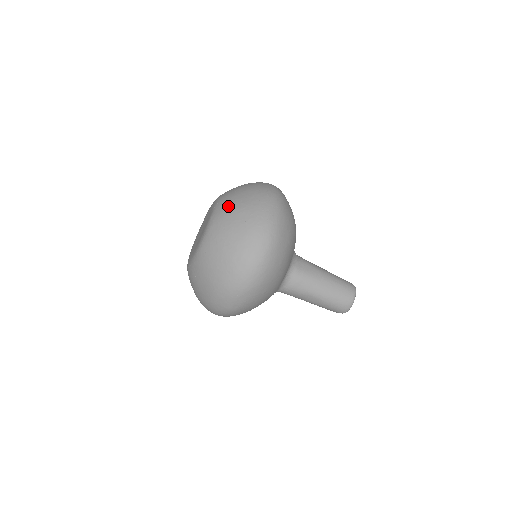
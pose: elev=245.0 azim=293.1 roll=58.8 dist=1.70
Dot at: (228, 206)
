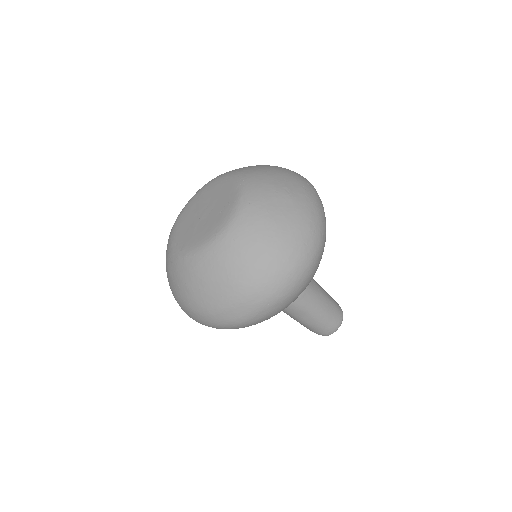
Dot at: (266, 187)
